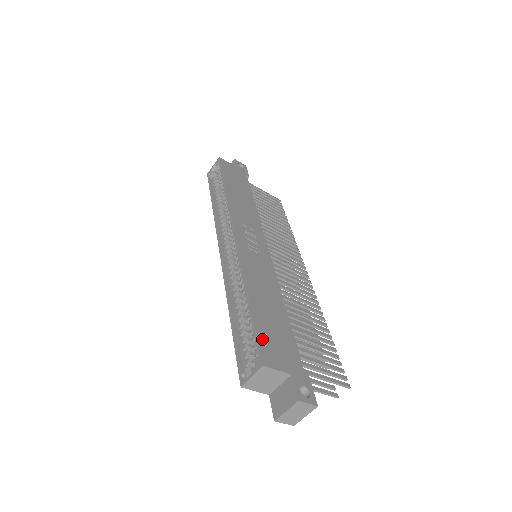
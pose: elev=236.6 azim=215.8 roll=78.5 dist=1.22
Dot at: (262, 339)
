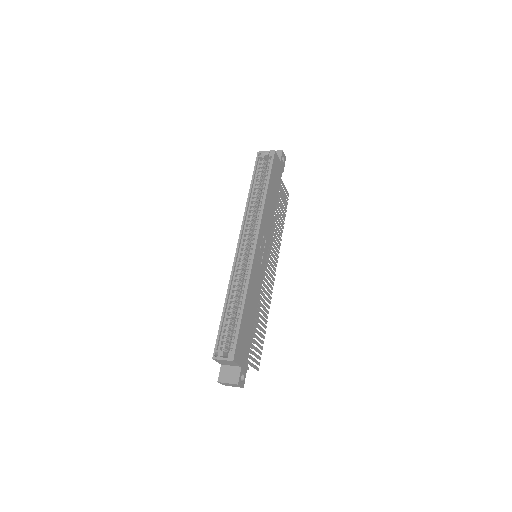
Dot at: (239, 341)
